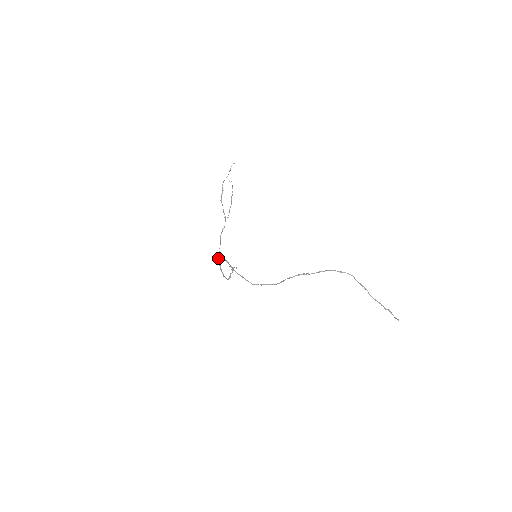
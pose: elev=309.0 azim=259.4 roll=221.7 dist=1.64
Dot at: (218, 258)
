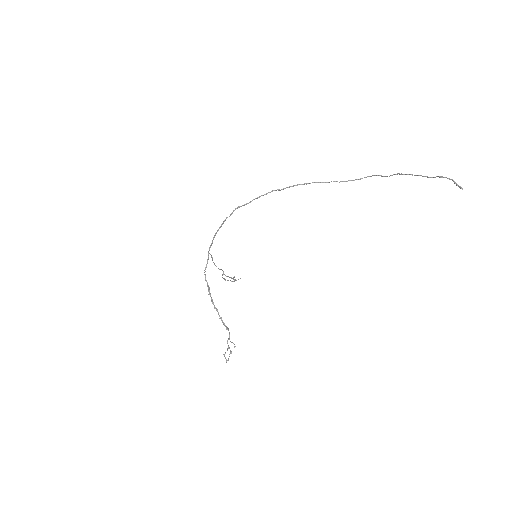
Dot at: occluded
